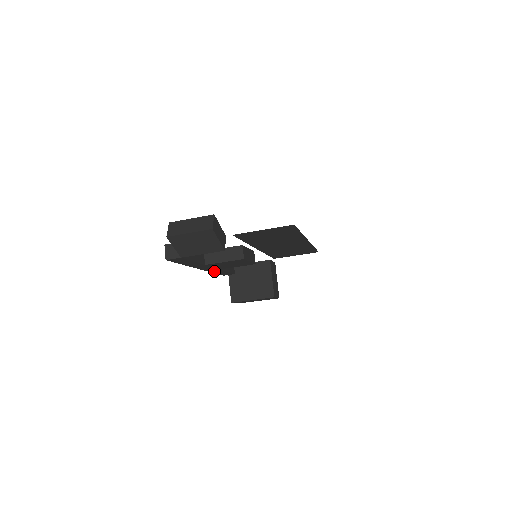
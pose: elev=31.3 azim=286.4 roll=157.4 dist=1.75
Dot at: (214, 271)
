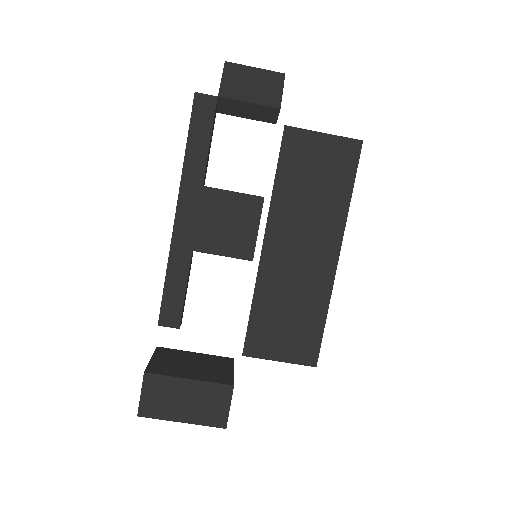
Dot at: (175, 261)
